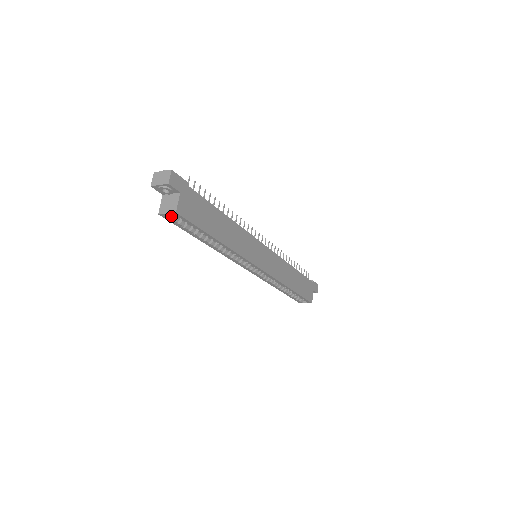
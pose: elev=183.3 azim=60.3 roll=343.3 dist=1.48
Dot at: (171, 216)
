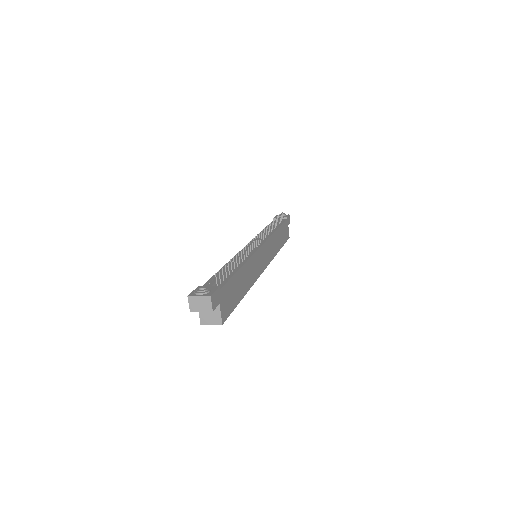
Dot at: occluded
